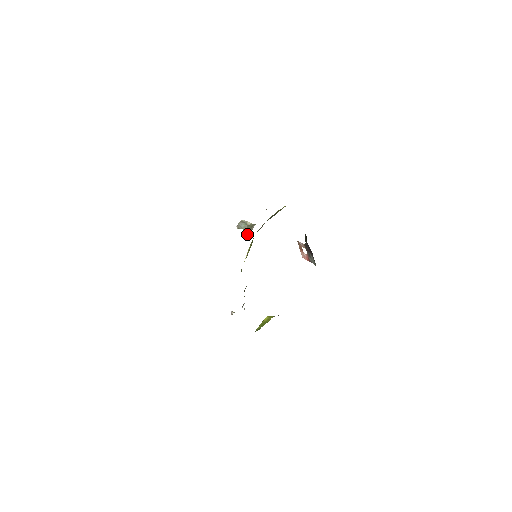
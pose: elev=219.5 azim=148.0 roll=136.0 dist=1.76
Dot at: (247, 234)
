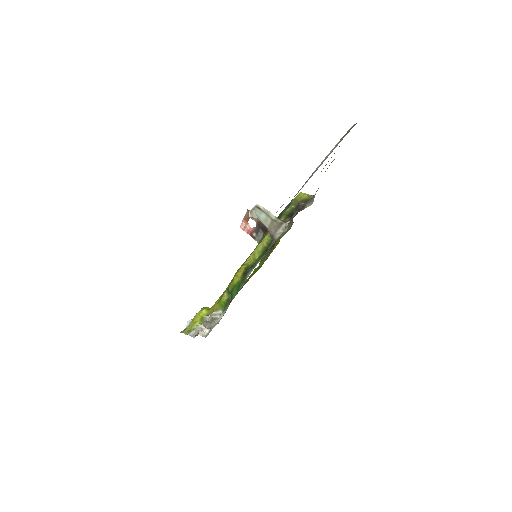
Dot at: (272, 234)
